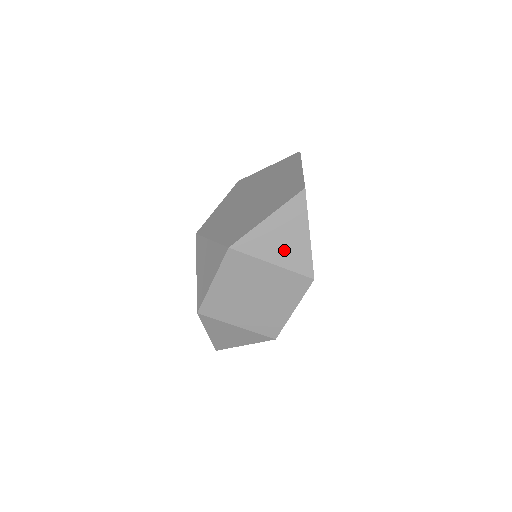
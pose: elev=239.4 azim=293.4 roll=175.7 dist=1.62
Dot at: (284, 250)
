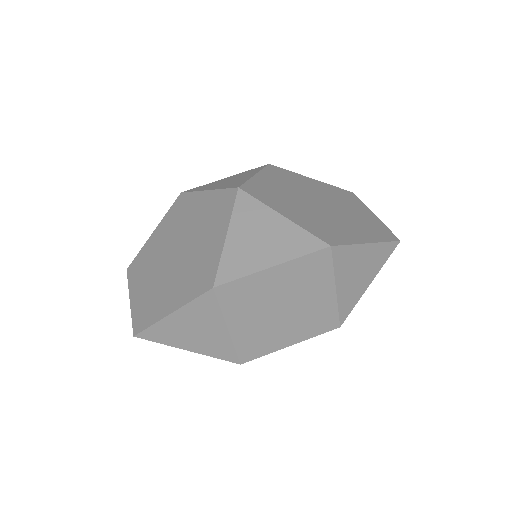
Dot at: (351, 283)
